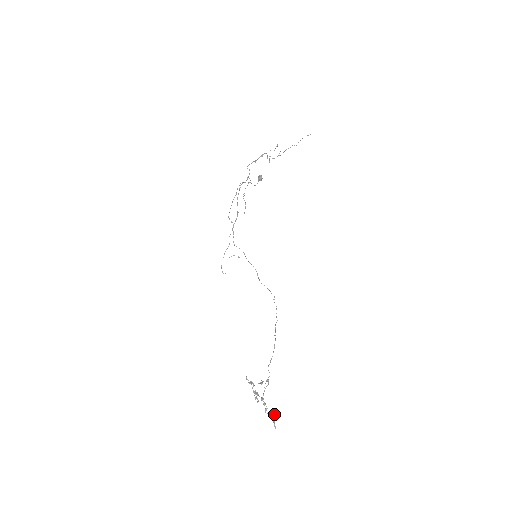
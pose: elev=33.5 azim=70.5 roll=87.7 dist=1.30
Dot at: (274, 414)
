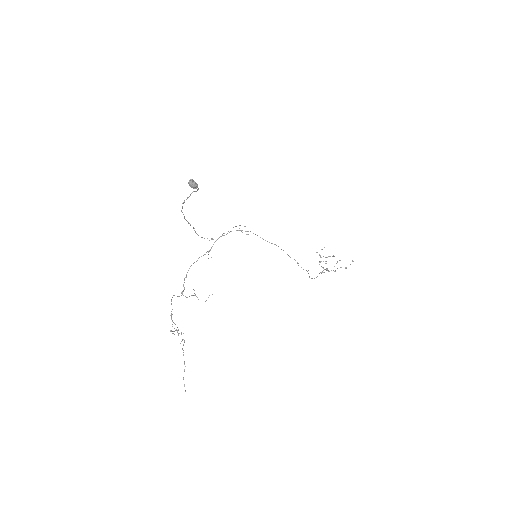
Dot at: occluded
